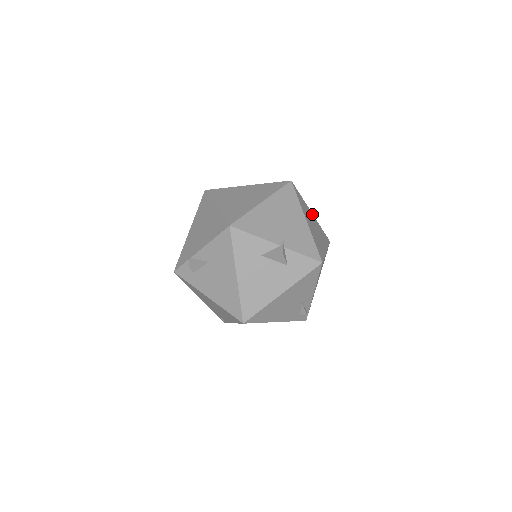
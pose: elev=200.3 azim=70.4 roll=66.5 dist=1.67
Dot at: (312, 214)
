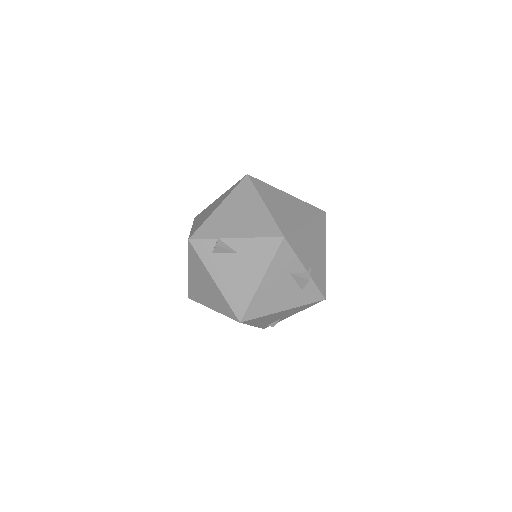
Dot at: occluded
